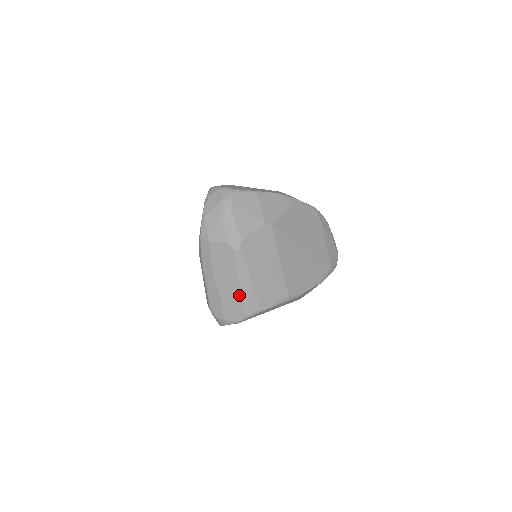
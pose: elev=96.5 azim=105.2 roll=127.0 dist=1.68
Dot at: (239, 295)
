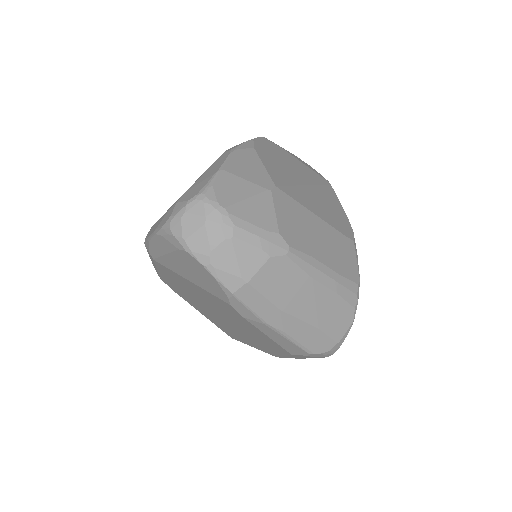
Dot at: (331, 298)
